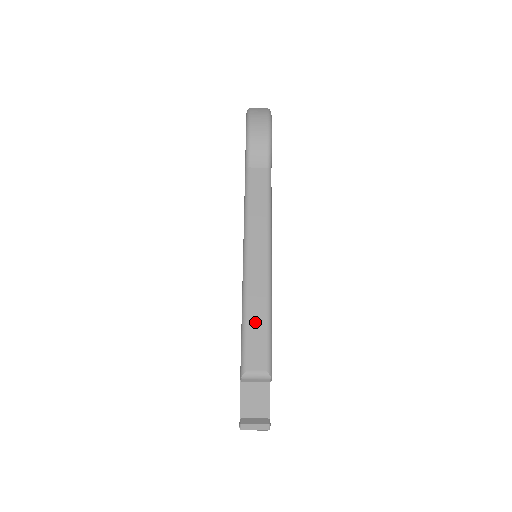
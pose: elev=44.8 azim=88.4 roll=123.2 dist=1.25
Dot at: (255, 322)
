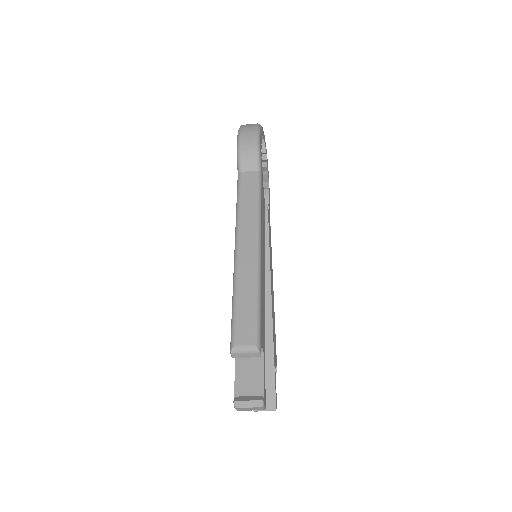
Dot at: (244, 301)
